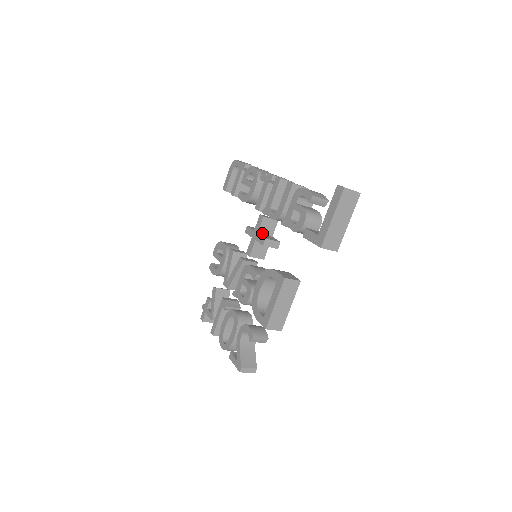
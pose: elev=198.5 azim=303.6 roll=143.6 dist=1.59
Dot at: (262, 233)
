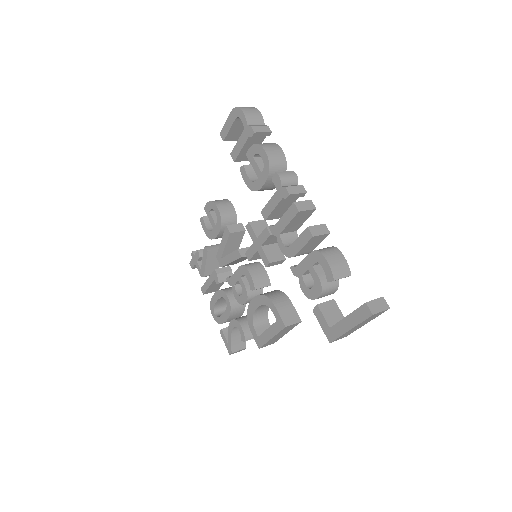
Dot at: (266, 244)
